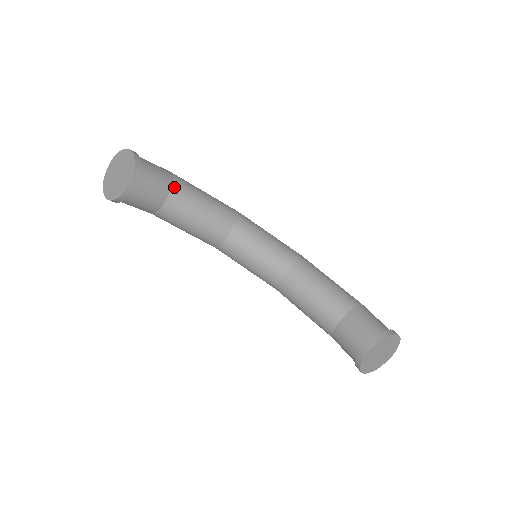
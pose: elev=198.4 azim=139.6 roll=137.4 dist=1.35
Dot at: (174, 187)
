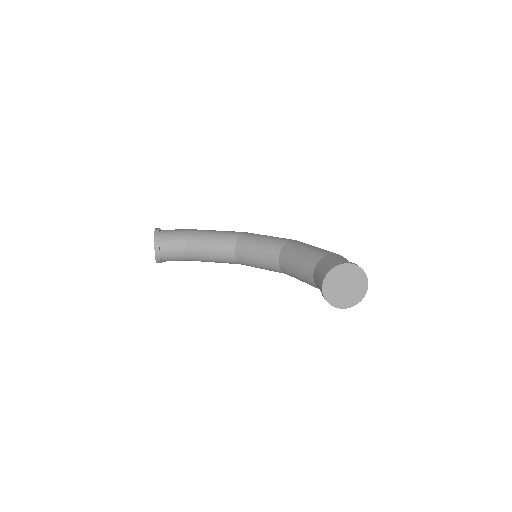
Dot at: (188, 237)
